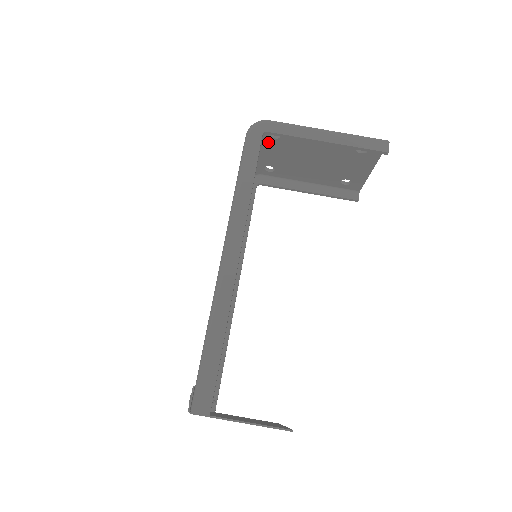
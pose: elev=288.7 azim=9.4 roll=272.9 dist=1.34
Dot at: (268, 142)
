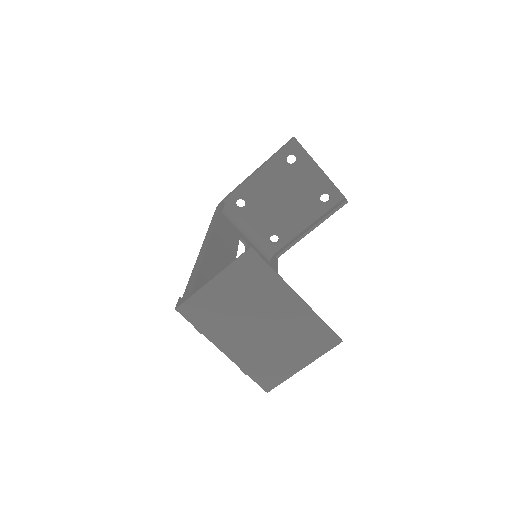
Dot at: (245, 214)
